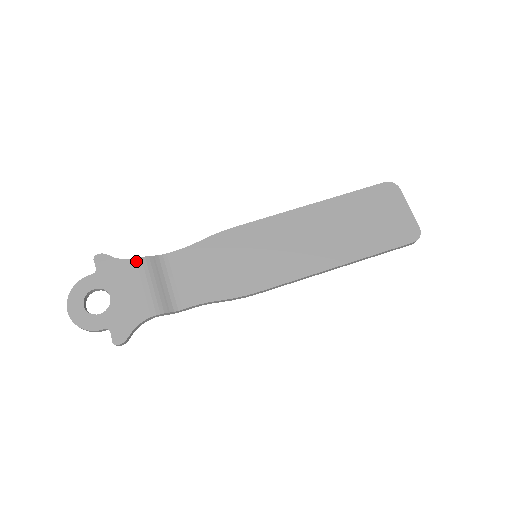
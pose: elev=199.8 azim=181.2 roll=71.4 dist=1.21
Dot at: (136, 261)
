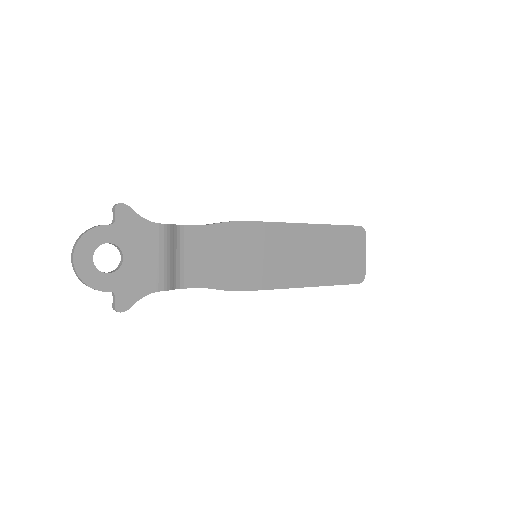
Dot at: (159, 226)
